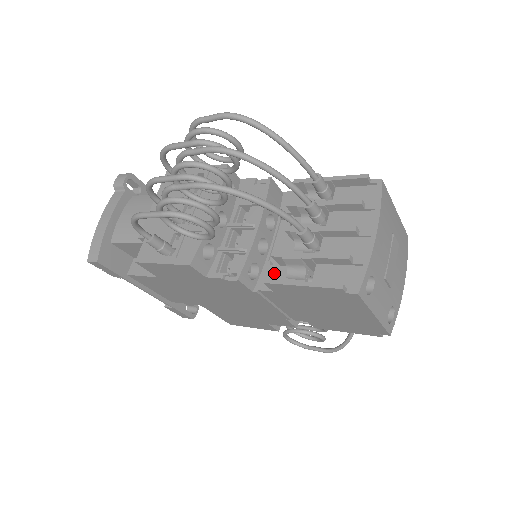
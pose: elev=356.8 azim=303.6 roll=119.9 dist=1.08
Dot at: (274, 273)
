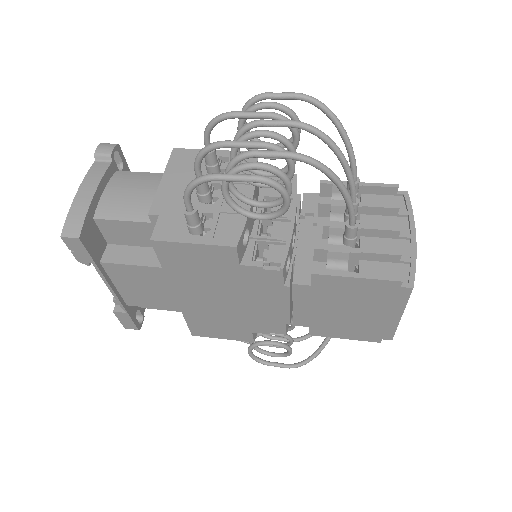
Dot at: (308, 268)
